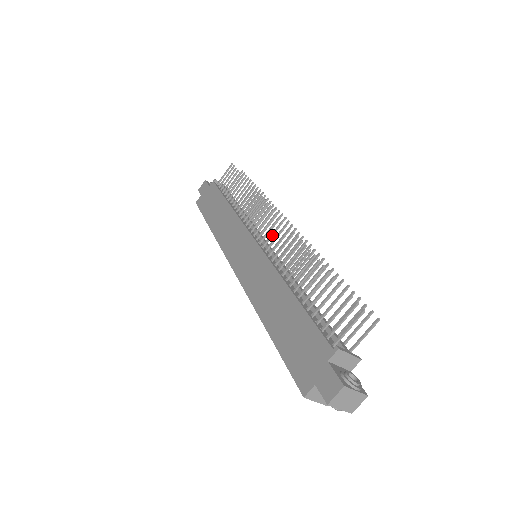
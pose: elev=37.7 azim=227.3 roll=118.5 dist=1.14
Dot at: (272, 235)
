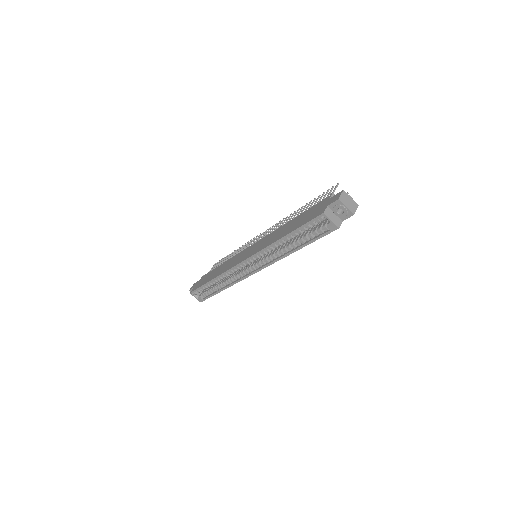
Dot at: (265, 235)
